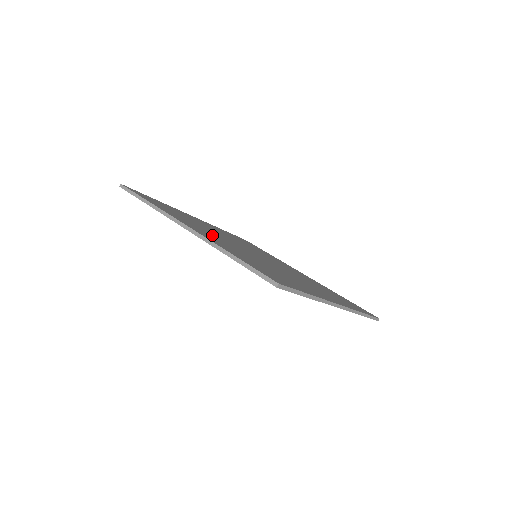
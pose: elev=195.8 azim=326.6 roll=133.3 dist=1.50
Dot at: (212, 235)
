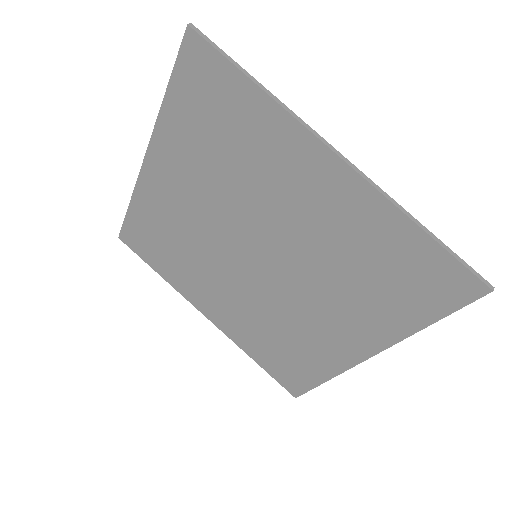
Dot at: (298, 192)
